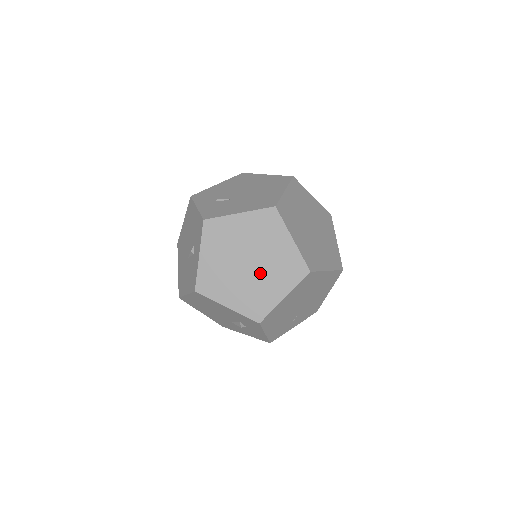
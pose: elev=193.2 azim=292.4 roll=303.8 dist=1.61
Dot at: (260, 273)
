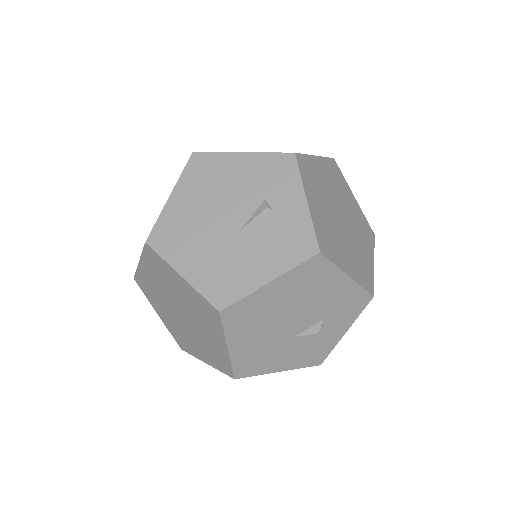
Dot at: (352, 232)
